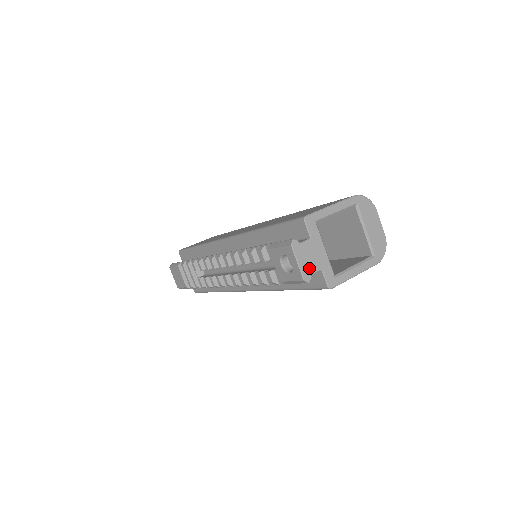
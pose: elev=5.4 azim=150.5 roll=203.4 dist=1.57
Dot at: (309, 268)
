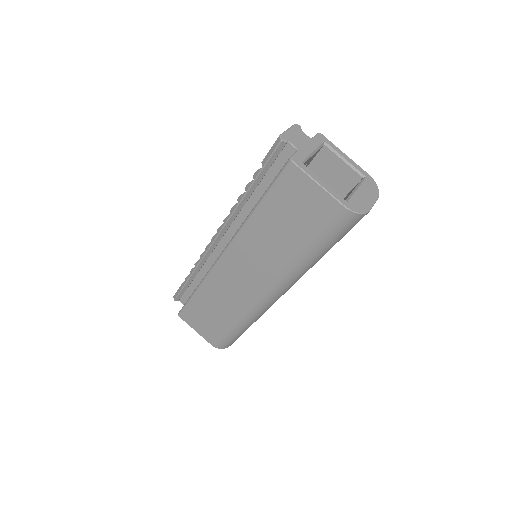
Dot at: (291, 139)
